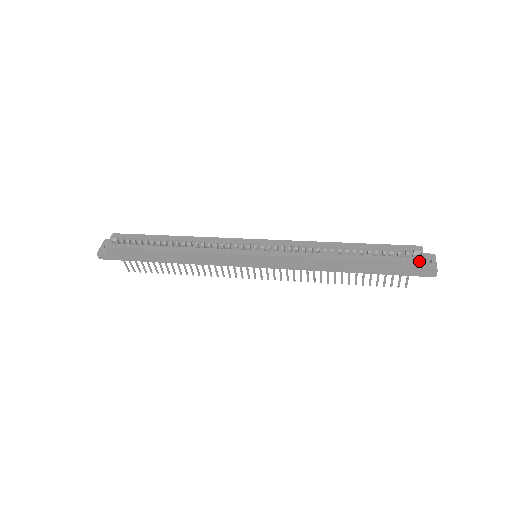
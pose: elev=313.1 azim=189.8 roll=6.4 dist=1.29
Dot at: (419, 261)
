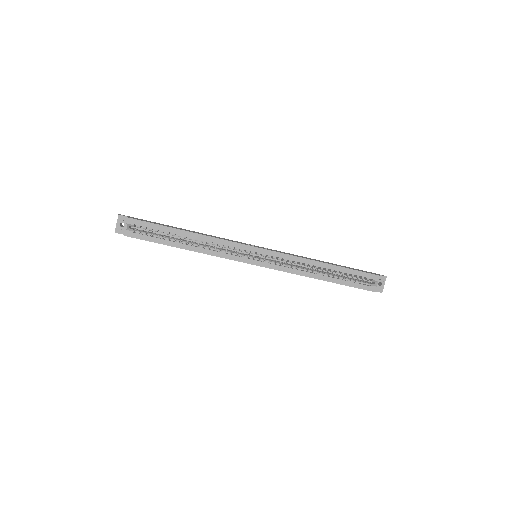
Dot at: (373, 290)
